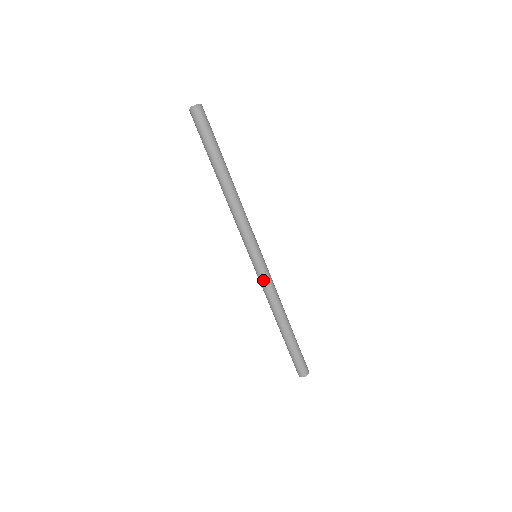
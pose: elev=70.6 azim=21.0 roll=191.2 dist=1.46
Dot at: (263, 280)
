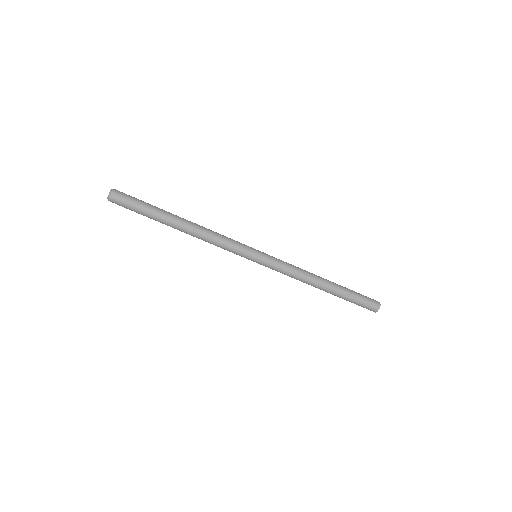
Dot at: (279, 266)
